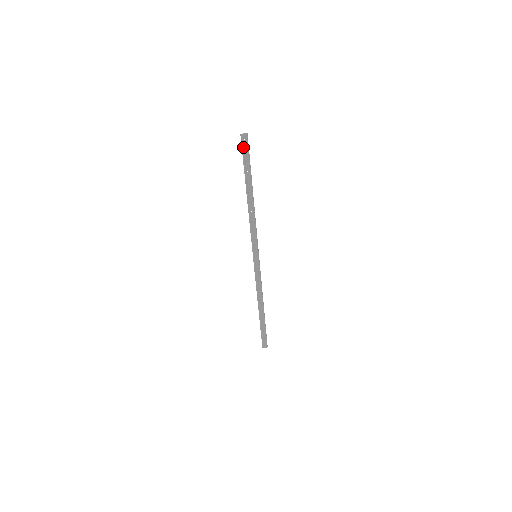
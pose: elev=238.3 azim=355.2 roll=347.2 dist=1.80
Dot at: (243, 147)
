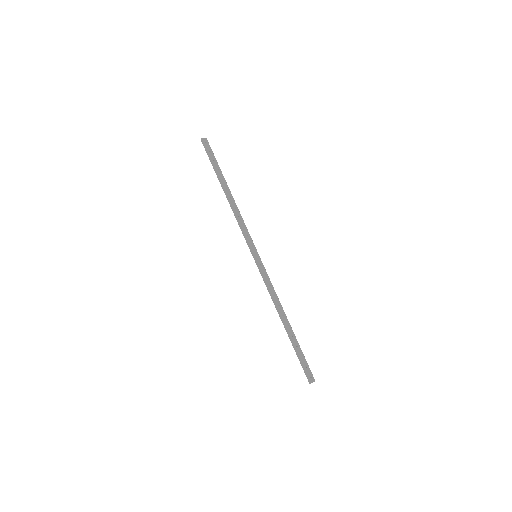
Dot at: (207, 149)
